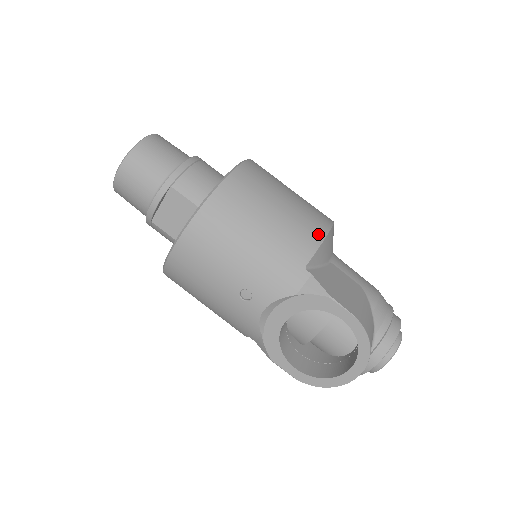
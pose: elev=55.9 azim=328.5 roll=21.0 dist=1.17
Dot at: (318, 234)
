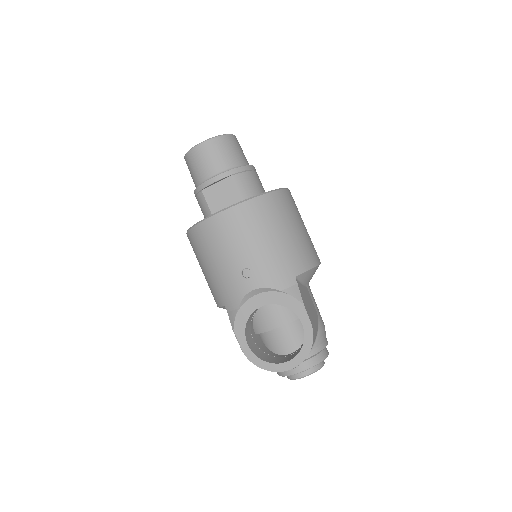
Dot at: (312, 261)
